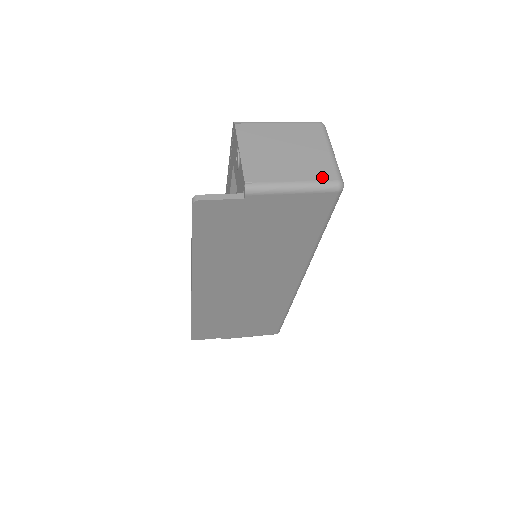
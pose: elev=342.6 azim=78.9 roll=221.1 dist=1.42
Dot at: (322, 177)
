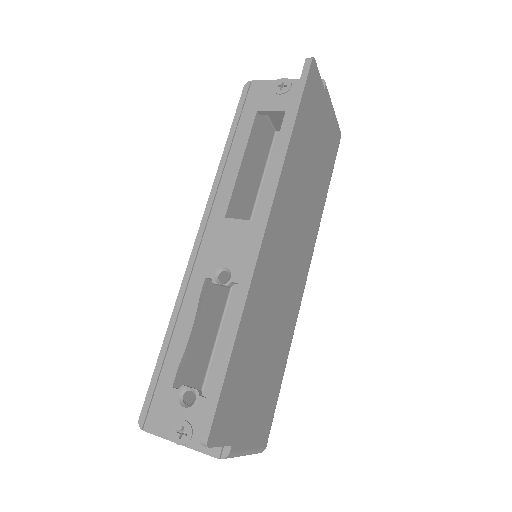
Dot at: occluded
